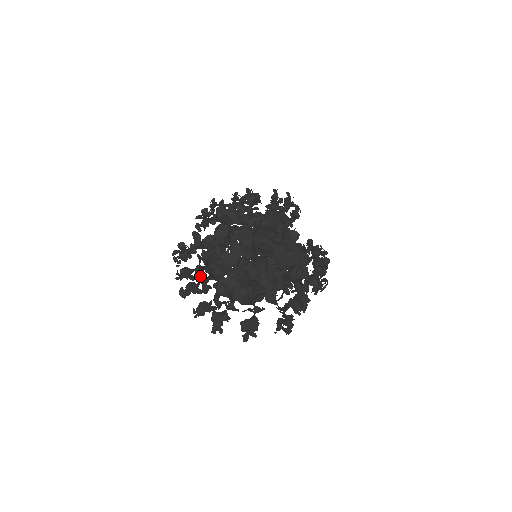
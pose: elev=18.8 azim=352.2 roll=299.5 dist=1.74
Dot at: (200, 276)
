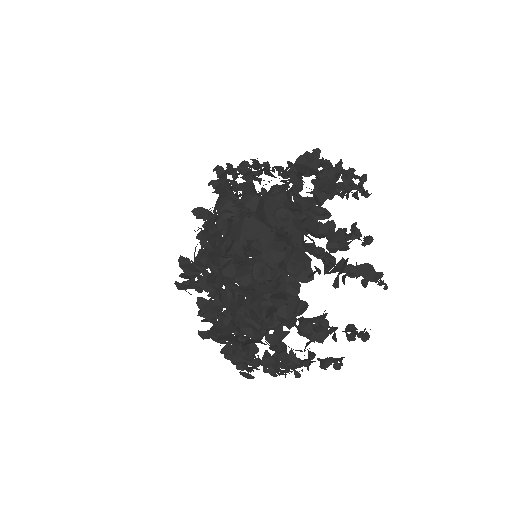
Dot at: (240, 341)
